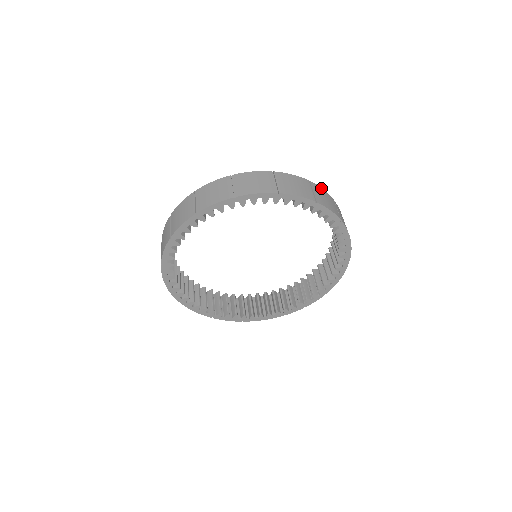
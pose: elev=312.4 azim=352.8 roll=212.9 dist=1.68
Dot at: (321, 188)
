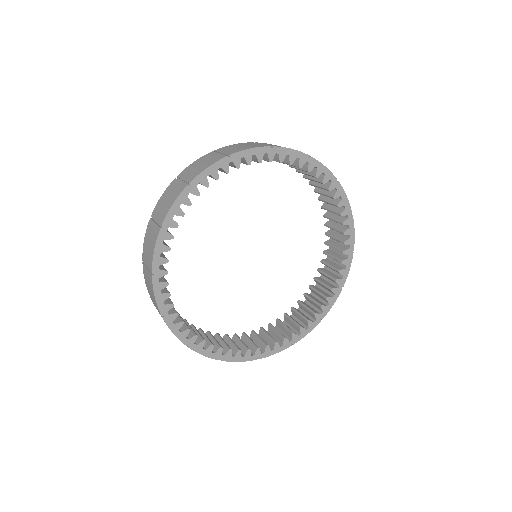
Dot at: (230, 145)
